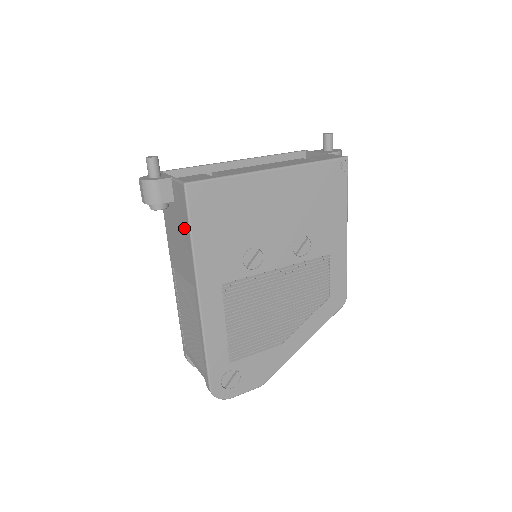
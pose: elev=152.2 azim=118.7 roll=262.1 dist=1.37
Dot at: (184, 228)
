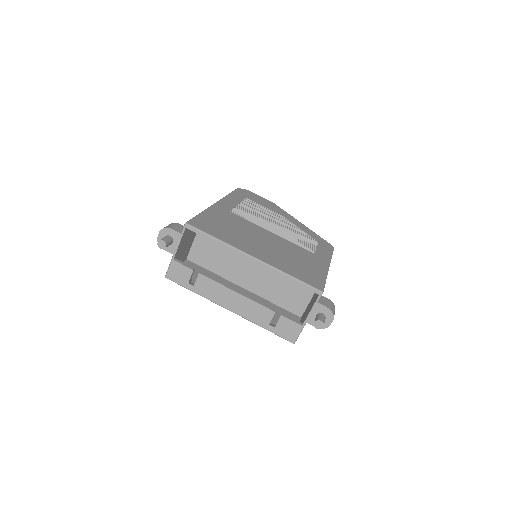
Dot at: occluded
